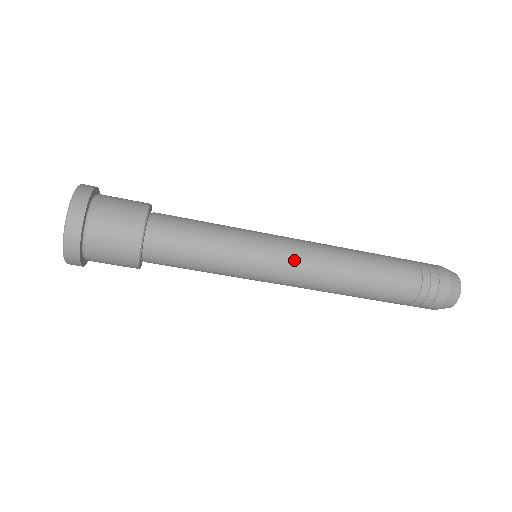
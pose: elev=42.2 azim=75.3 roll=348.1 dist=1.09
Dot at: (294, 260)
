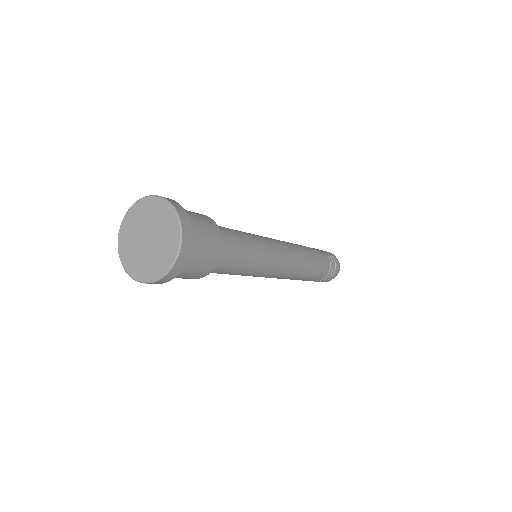
Dot at: (287, 259)
